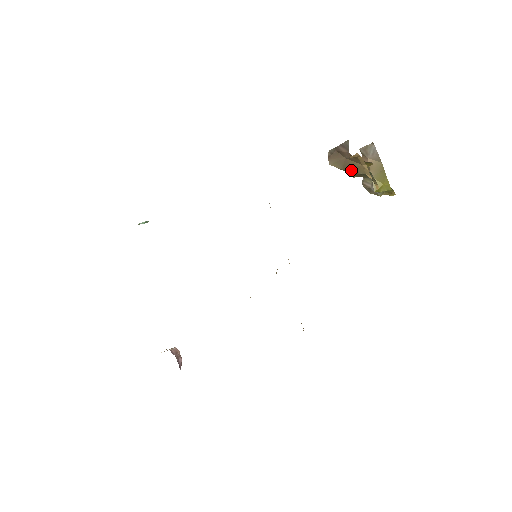
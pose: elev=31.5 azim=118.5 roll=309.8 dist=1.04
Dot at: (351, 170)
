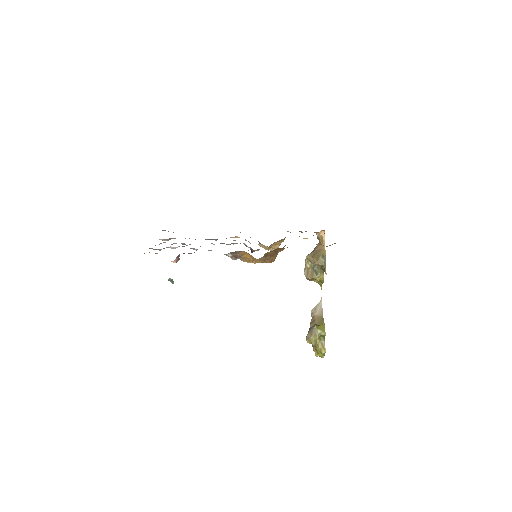
Dot at: (317, 255)
